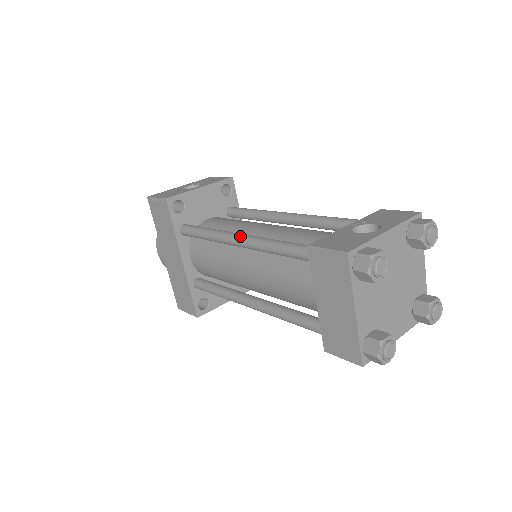
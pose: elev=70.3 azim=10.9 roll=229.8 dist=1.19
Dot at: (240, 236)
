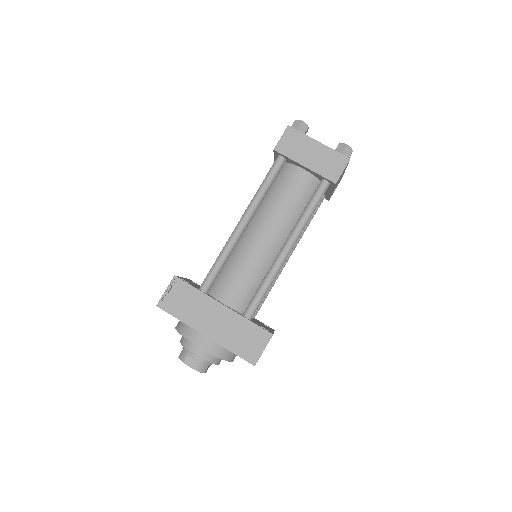
Dot at: (241, 218)
